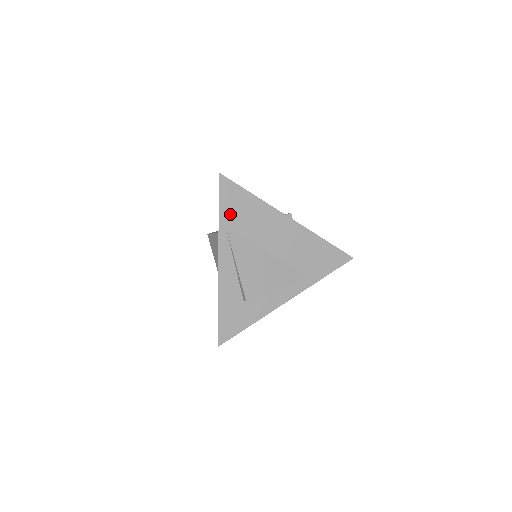
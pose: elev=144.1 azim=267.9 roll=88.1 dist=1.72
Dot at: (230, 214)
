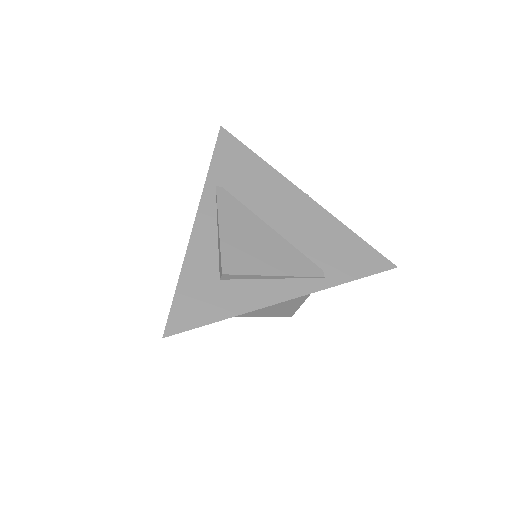
Dot at: (225, 169)
